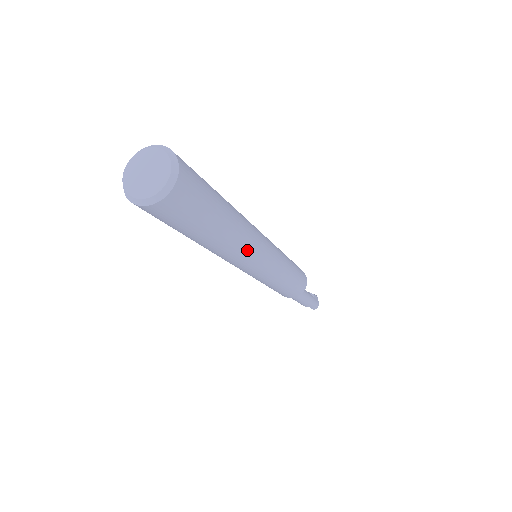
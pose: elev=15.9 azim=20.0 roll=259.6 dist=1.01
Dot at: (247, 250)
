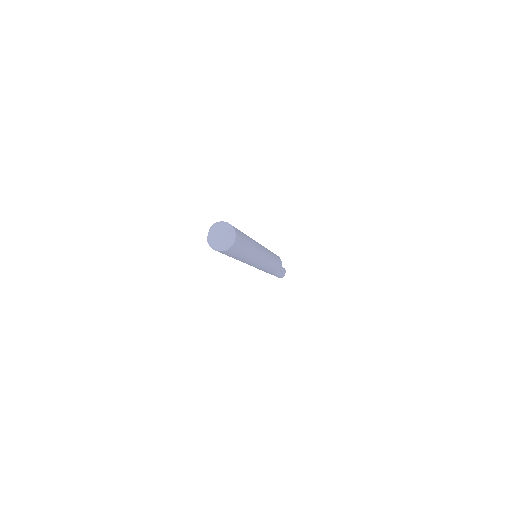
Dot at: (251, 262)
